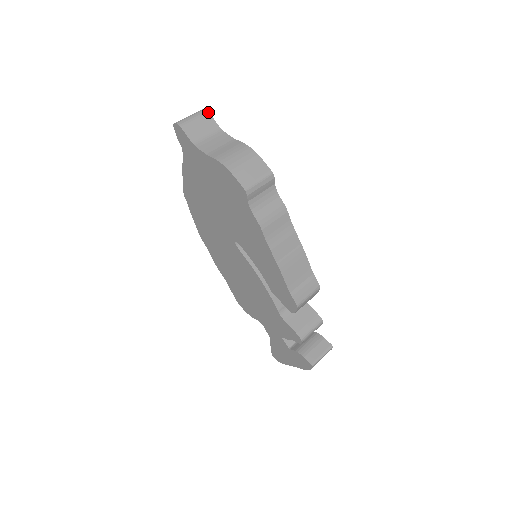
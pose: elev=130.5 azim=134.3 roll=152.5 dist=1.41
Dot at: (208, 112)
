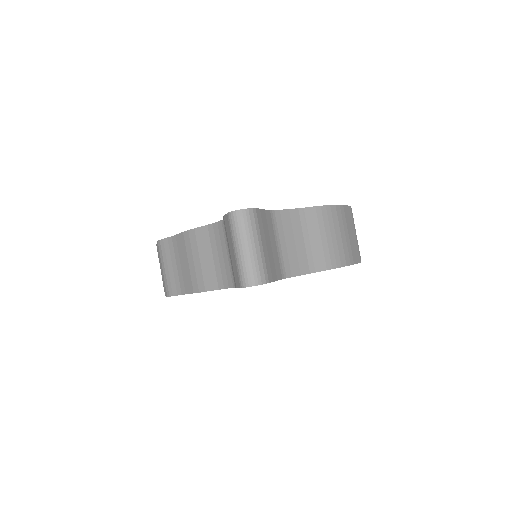
Dot at: (255, 210)
